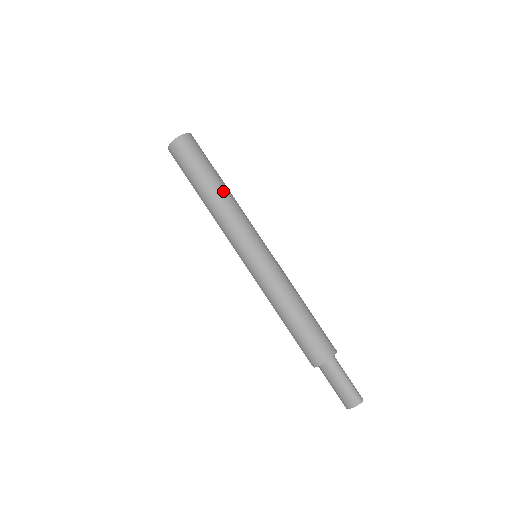
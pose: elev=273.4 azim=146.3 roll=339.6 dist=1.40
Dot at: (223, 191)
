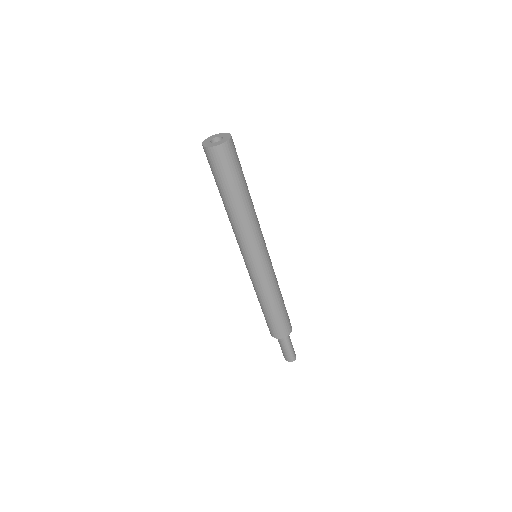
Dot at: (242, 208)
